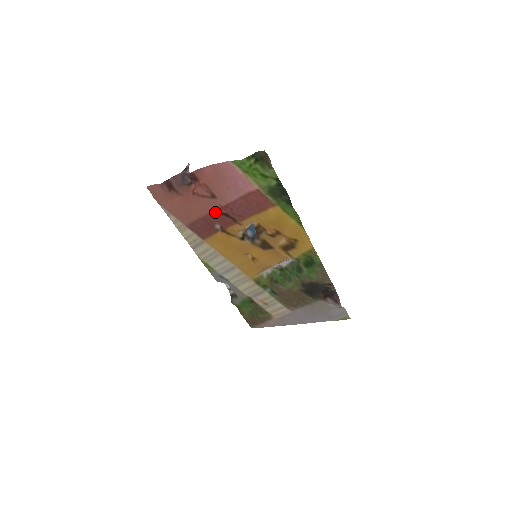
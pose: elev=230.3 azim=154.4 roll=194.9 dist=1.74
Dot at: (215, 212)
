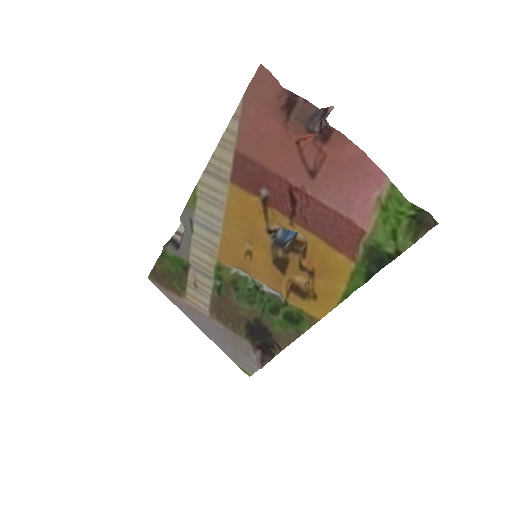
Dot at: (287, 183)
